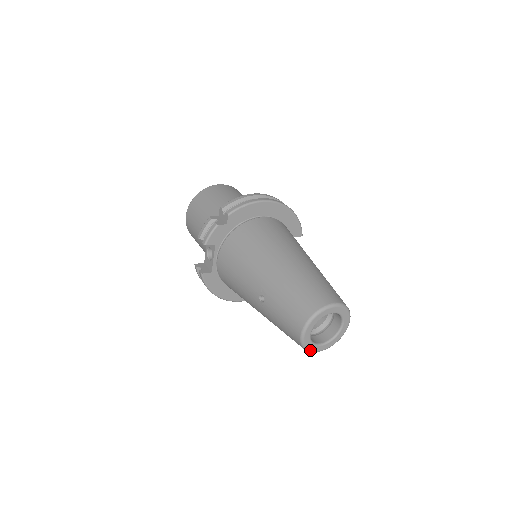
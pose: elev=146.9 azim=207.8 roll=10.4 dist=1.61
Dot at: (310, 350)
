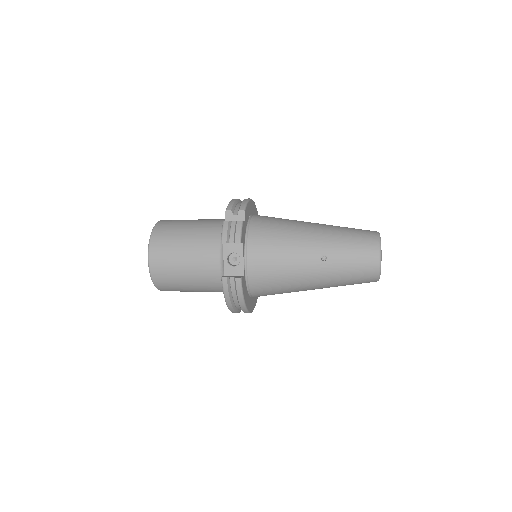
Dot at: occluded
